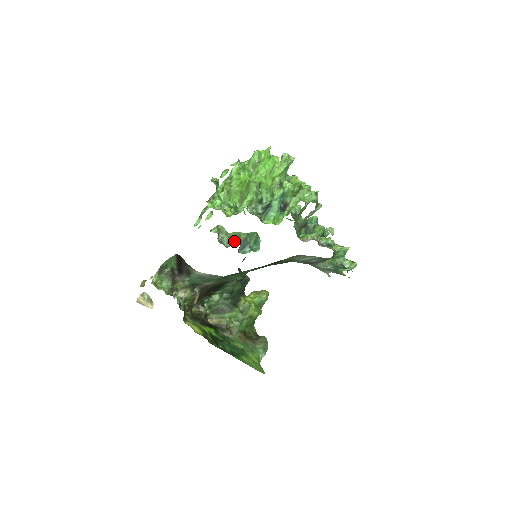
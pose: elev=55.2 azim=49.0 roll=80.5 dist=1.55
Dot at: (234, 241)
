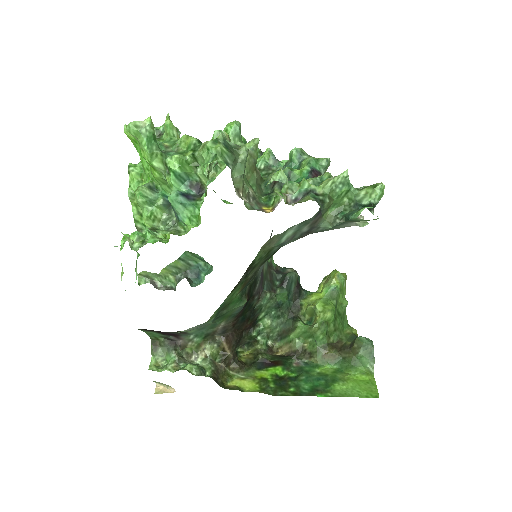
Dot at: (177, 276)
